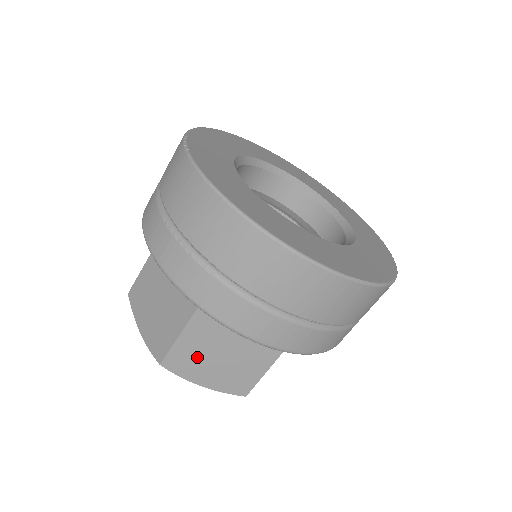
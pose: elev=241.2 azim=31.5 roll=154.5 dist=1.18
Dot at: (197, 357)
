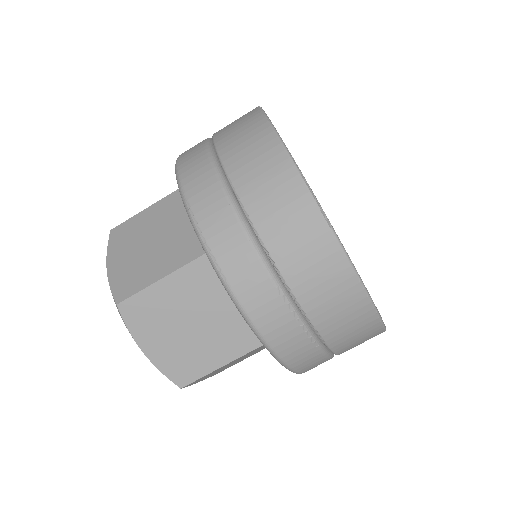
Dot at: (214, 372)
